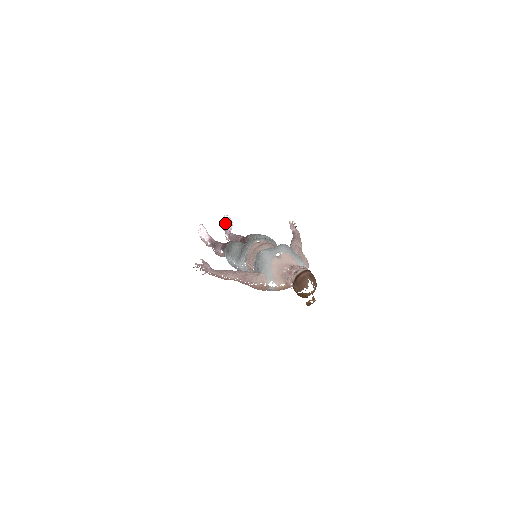
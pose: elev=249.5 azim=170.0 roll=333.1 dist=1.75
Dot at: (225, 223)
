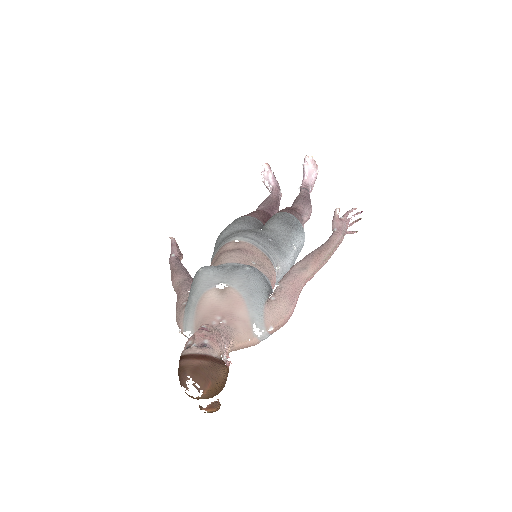
Dot at: (304, 168)
